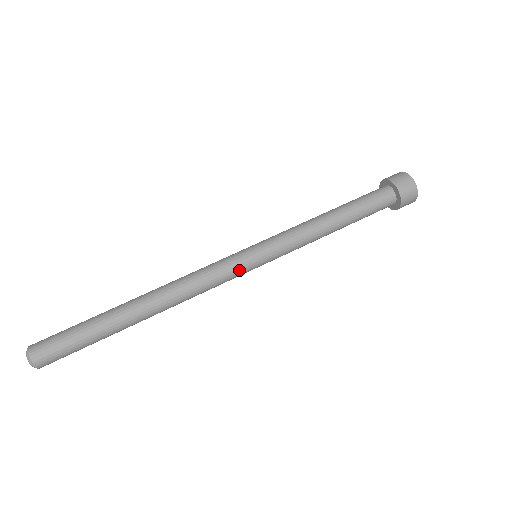
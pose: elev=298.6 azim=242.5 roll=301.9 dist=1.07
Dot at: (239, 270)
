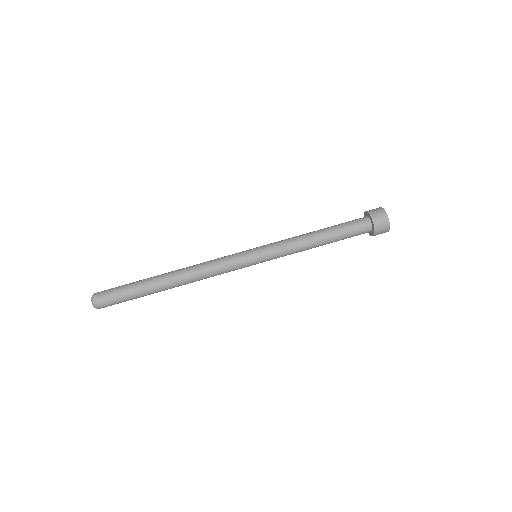
Dot at: (242, 267)
